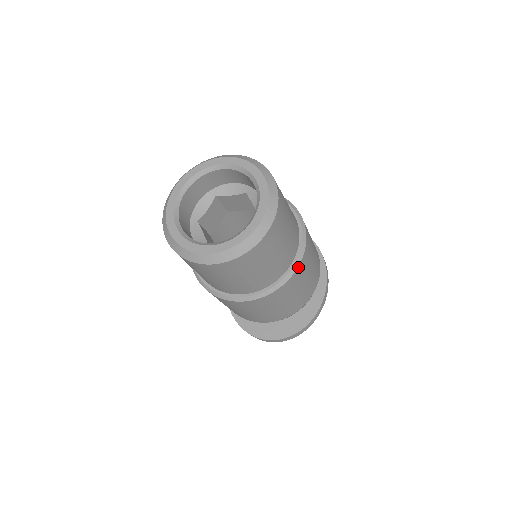
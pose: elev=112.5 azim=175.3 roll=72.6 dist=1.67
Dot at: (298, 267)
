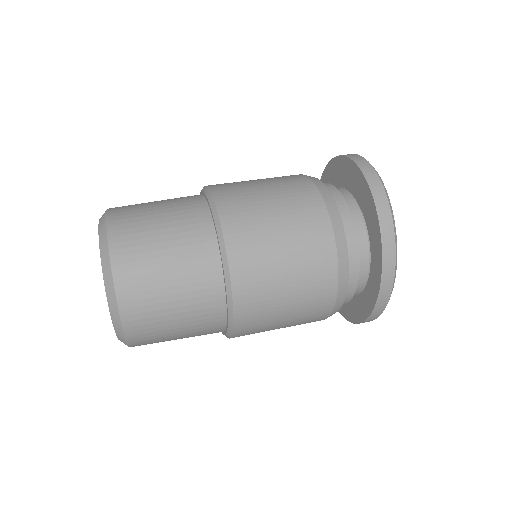
Dot at: (234, 327)
